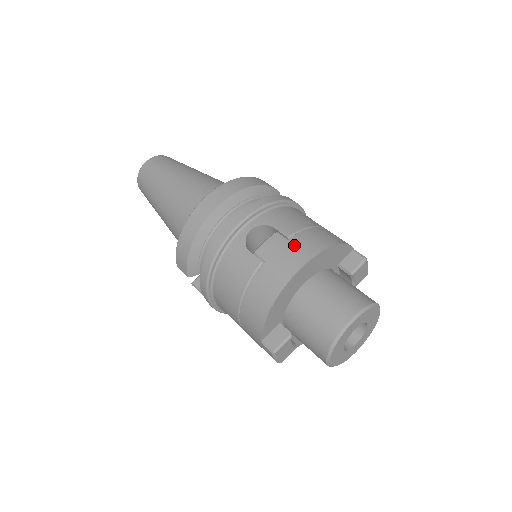
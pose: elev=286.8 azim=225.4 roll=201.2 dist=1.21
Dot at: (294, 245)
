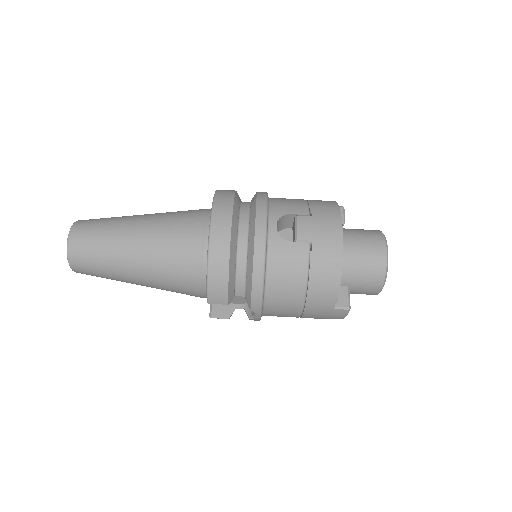
Dot at: (320, 217)
